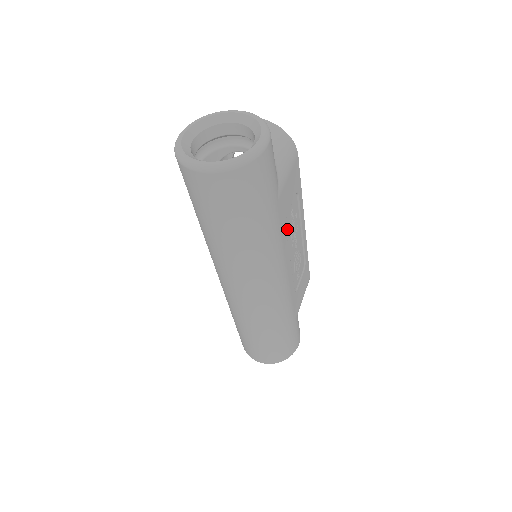
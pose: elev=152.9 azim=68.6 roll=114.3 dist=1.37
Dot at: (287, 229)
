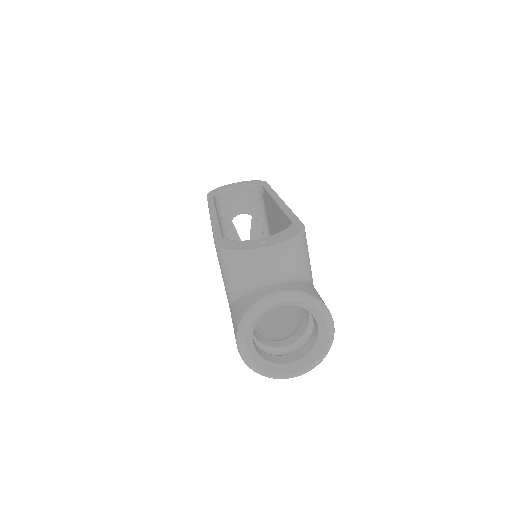
Dot at: occluded
